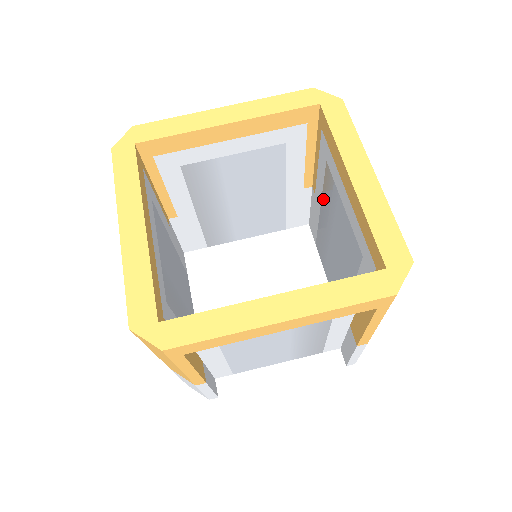
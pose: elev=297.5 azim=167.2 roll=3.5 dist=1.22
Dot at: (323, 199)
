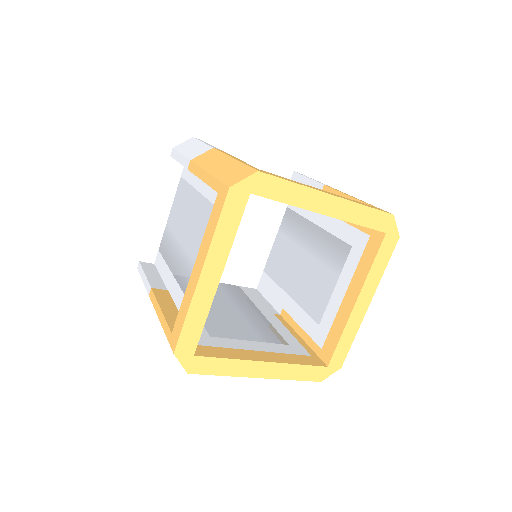
Dot at: (325, 234)
